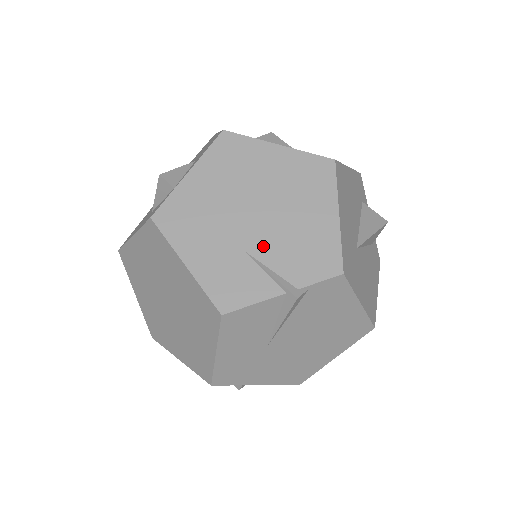
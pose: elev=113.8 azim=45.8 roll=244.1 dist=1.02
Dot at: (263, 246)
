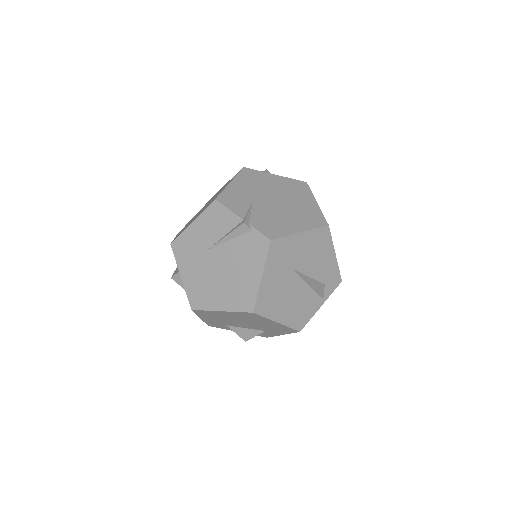
Dot at: (261, 207)
